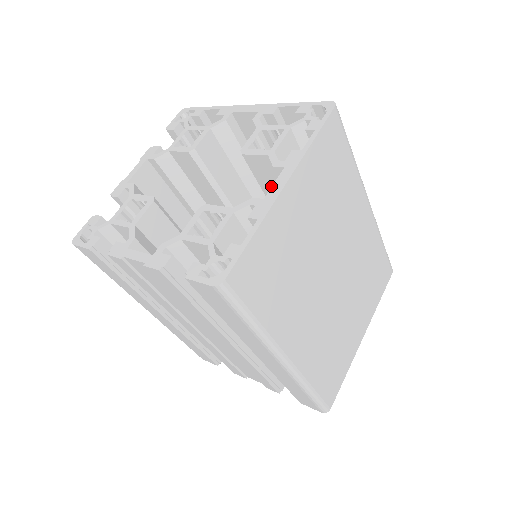
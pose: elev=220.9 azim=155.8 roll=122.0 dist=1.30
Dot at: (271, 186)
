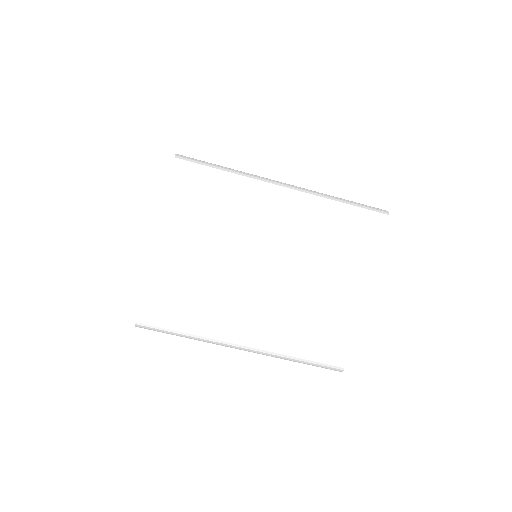
Dot at: occluded
